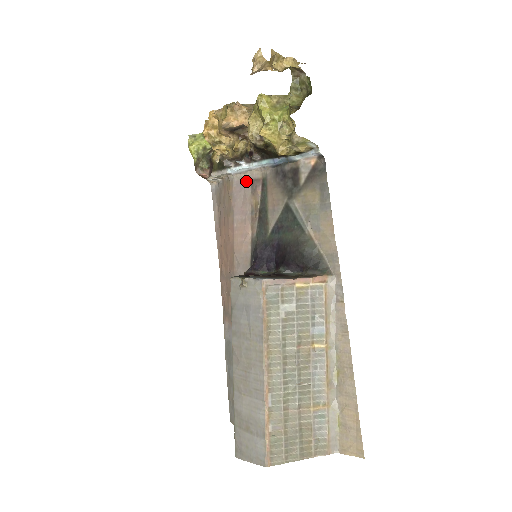
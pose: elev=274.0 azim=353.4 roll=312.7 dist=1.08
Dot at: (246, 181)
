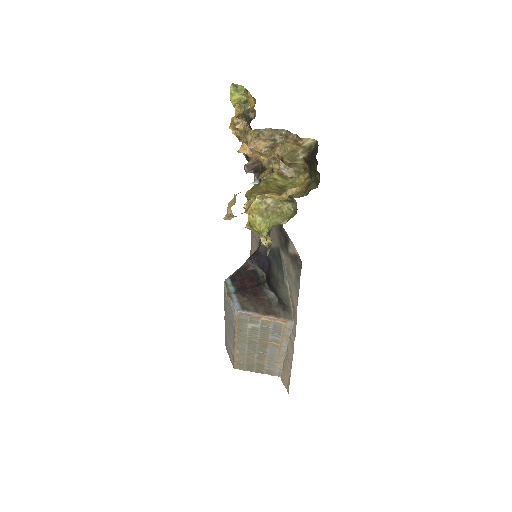
Dot at: occluded
